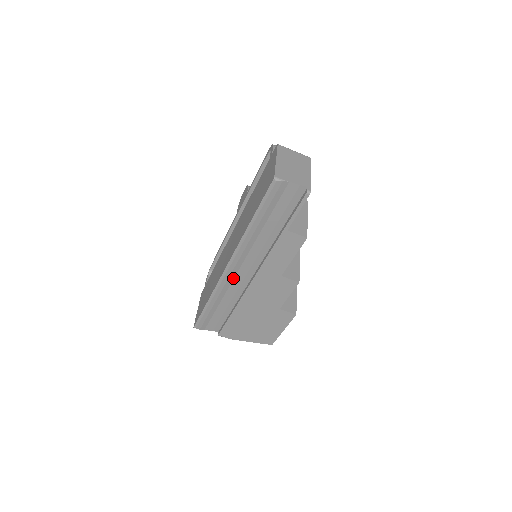
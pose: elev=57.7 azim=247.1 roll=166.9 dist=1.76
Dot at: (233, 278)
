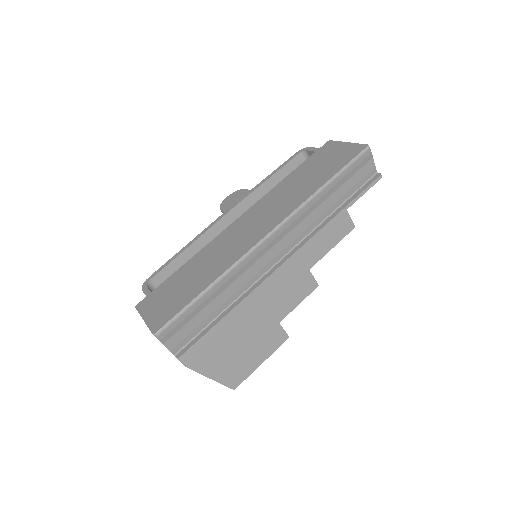
Dot at: (259, 257)
